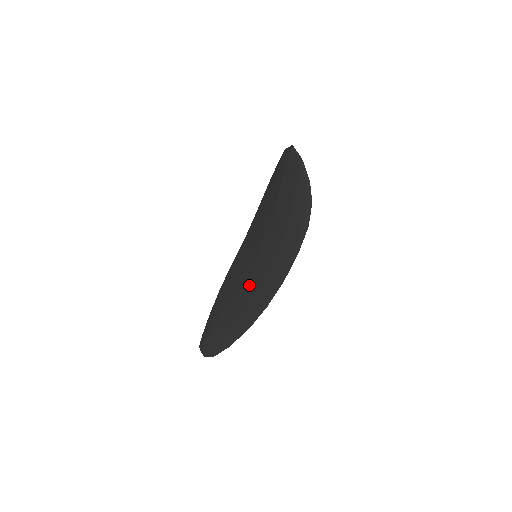
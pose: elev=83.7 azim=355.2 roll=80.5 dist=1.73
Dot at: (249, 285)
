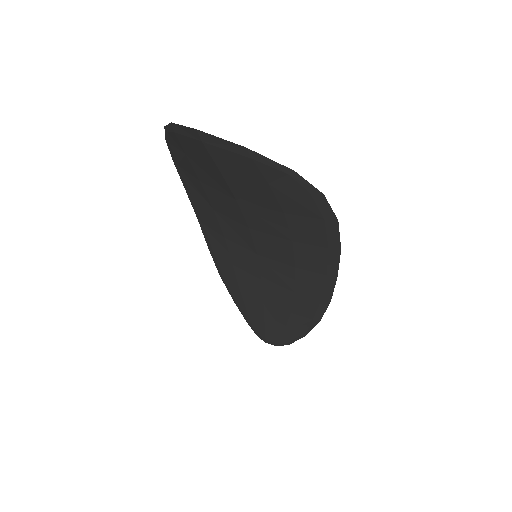
Dot at: (276, 284)
